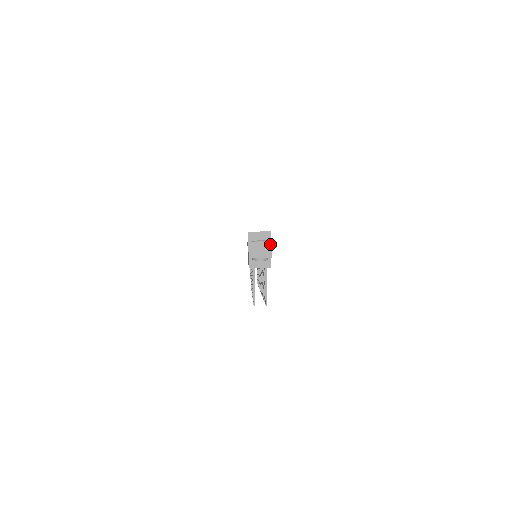
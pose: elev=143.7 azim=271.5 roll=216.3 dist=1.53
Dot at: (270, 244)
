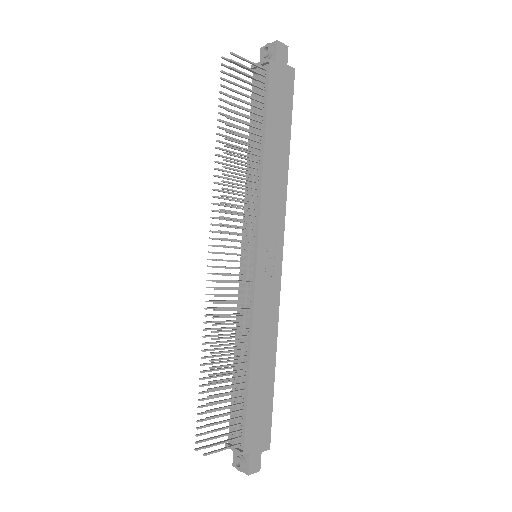
Dot at: (286, 46)
